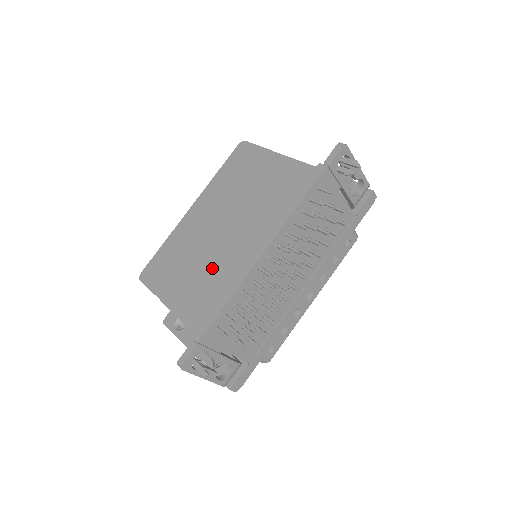
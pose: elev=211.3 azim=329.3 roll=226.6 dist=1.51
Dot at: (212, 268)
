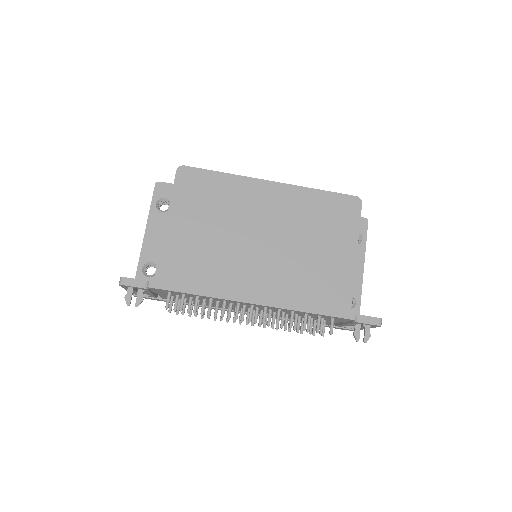
Dot at: (220, 255)
